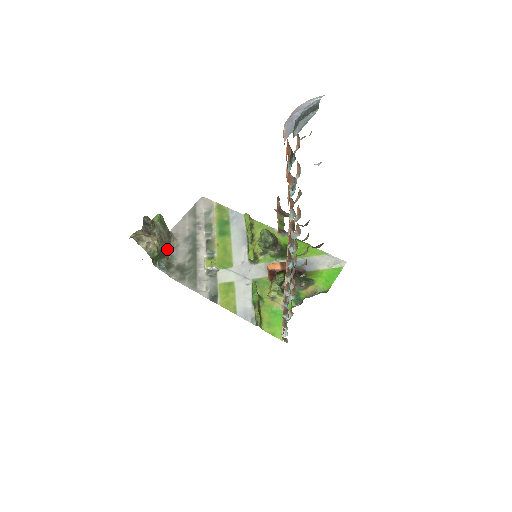
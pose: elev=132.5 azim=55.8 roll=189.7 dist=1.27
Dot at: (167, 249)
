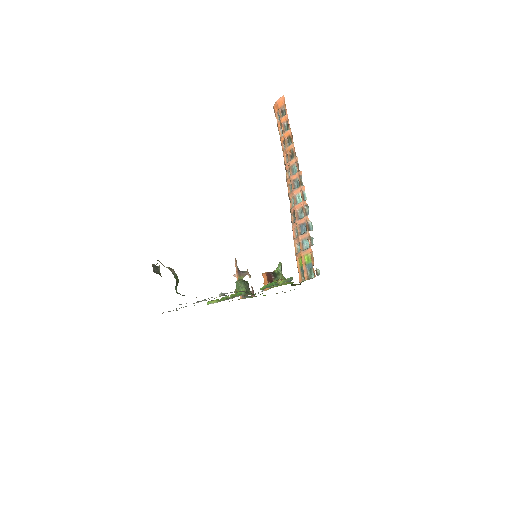
Dot at: occluded
